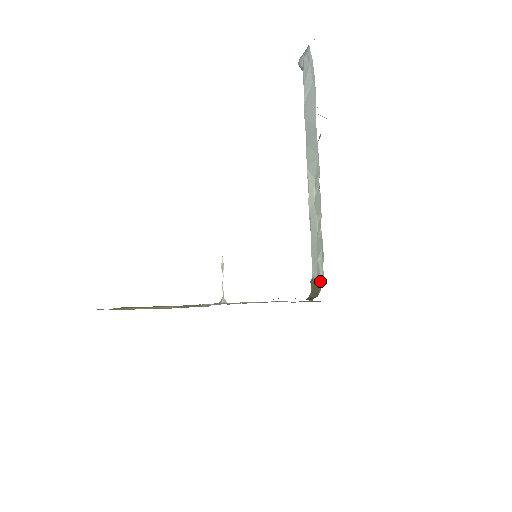
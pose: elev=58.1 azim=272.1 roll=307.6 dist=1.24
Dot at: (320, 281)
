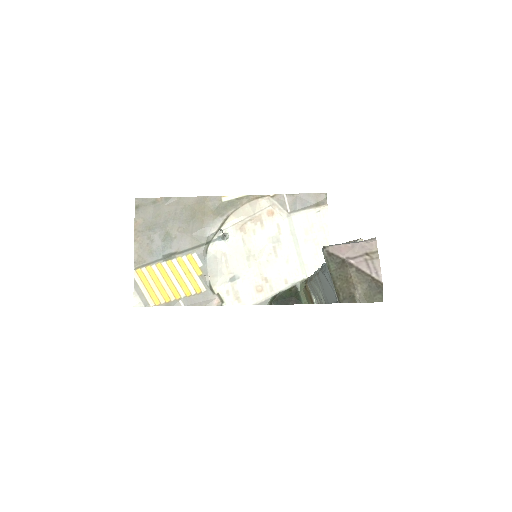
Dot at: (312, 301)
